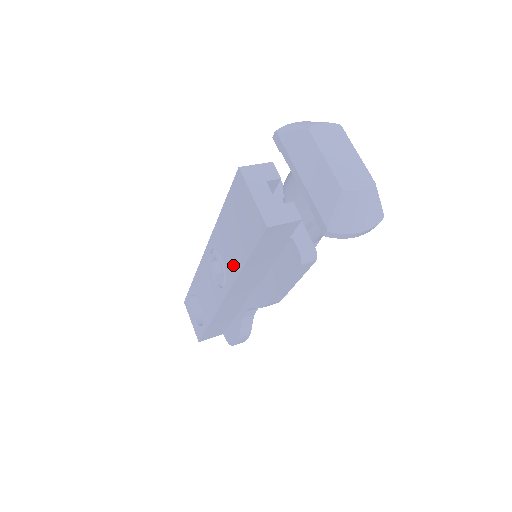
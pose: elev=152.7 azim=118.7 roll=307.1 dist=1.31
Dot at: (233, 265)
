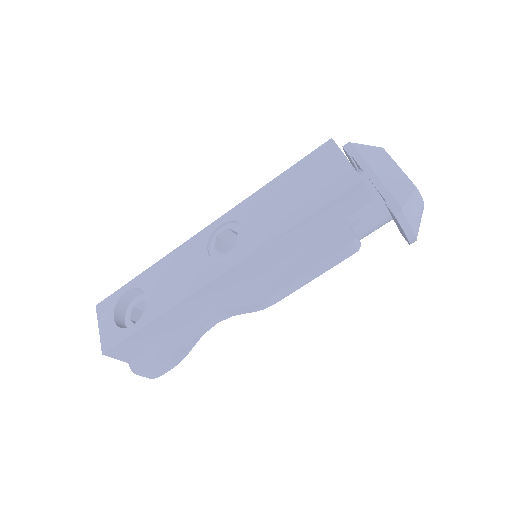
Dot at: (270, 228)
